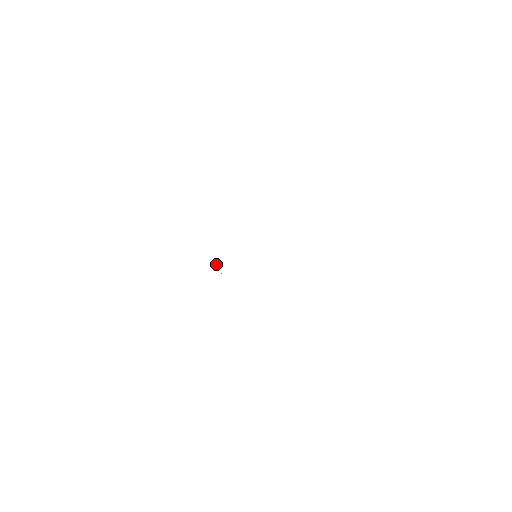
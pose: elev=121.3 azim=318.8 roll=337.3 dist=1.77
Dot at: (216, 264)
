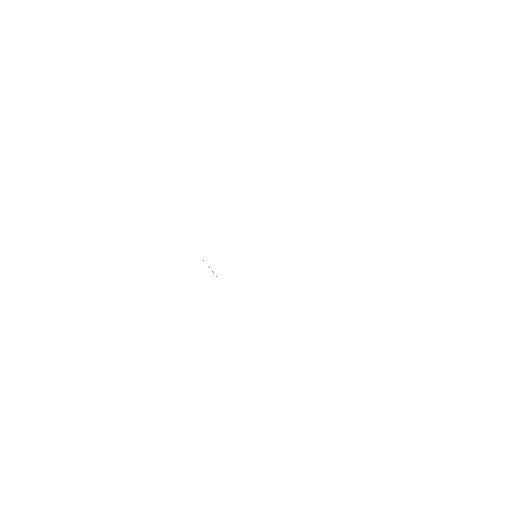
Dot at: occluded
